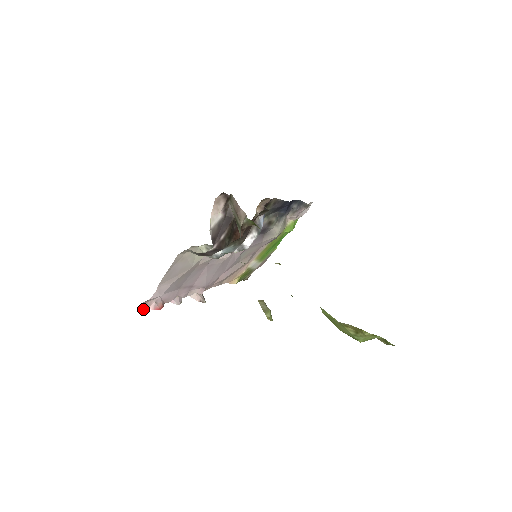
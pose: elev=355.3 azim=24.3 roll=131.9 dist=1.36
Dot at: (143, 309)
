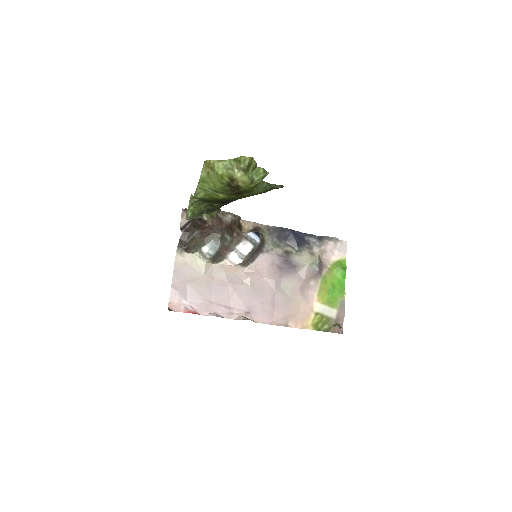
Dot at: (174, 311)
